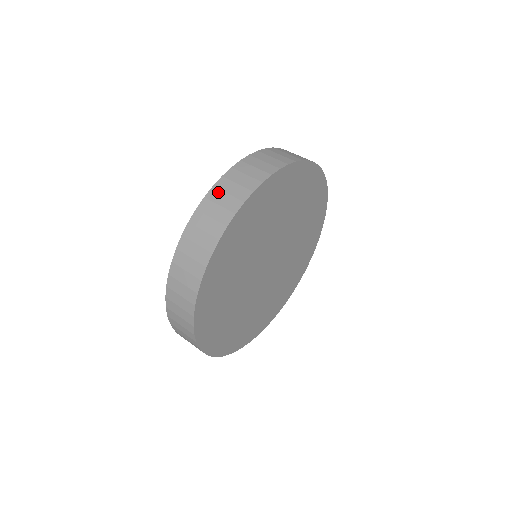
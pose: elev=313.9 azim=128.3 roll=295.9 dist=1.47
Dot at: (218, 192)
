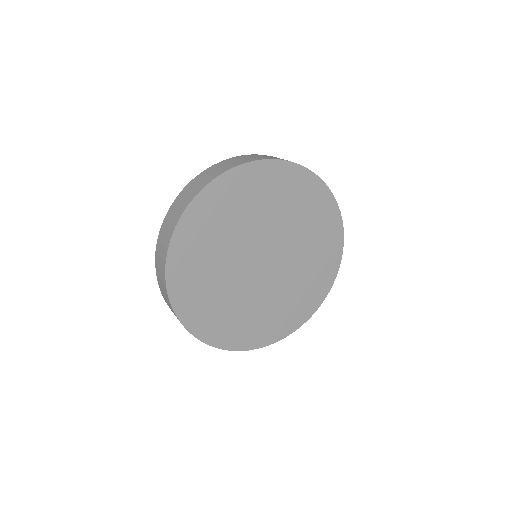
Dot at: (223, 163)
